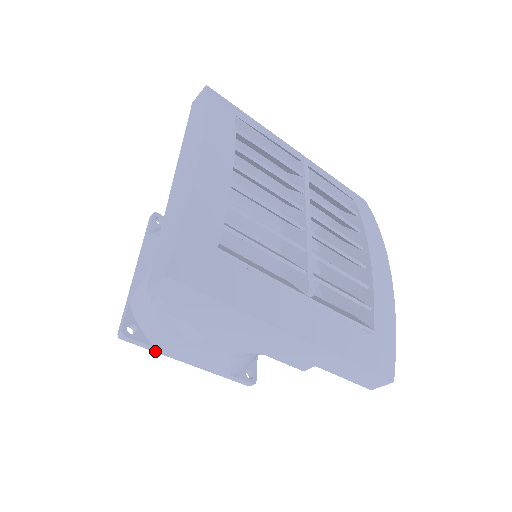
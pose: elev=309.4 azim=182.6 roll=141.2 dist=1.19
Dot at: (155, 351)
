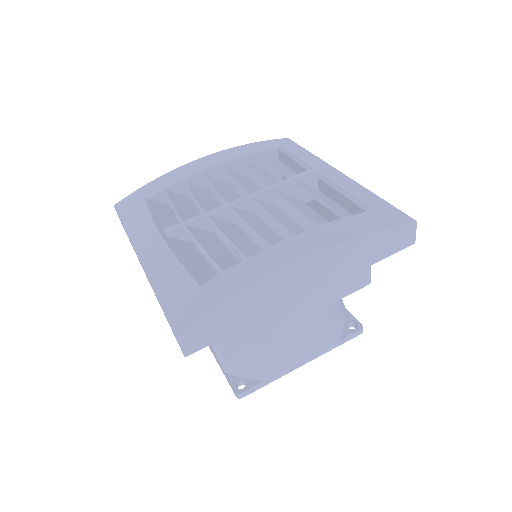
Dot at: occluded
